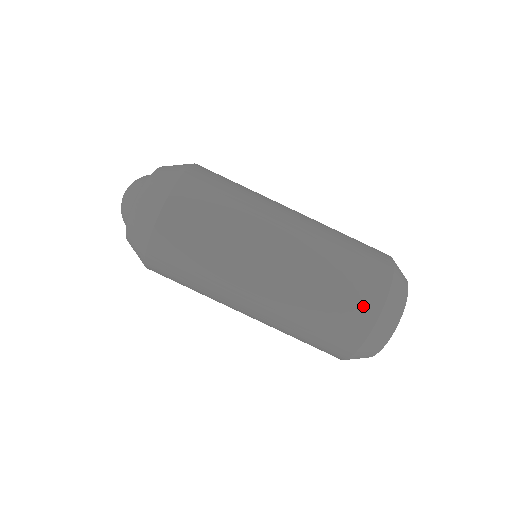
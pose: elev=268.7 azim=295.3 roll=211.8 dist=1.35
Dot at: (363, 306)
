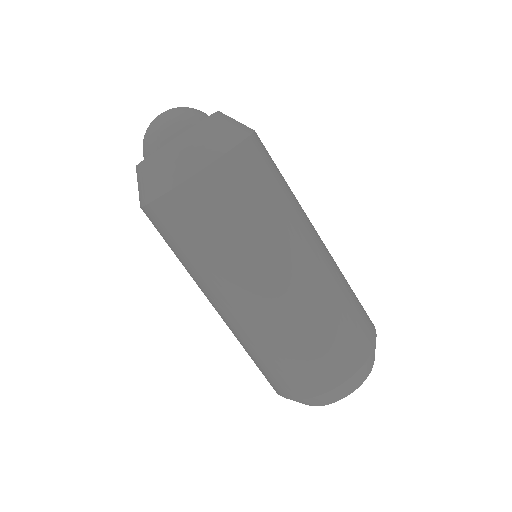
Dot at: (280, 386)
